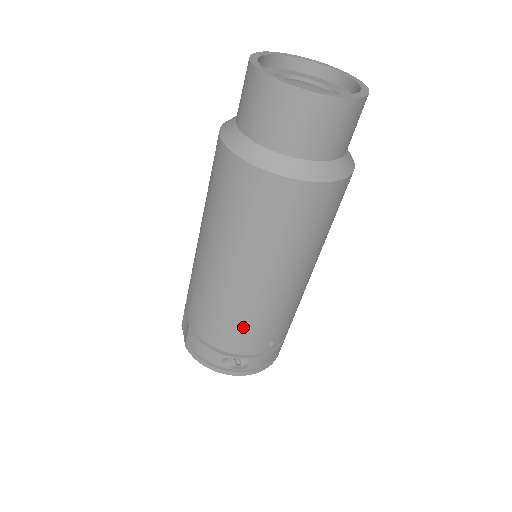
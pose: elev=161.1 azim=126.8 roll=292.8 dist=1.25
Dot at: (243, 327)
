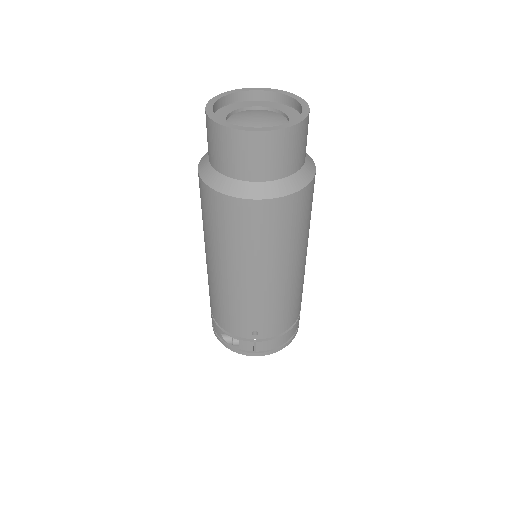
Dot at: (225, 309)
